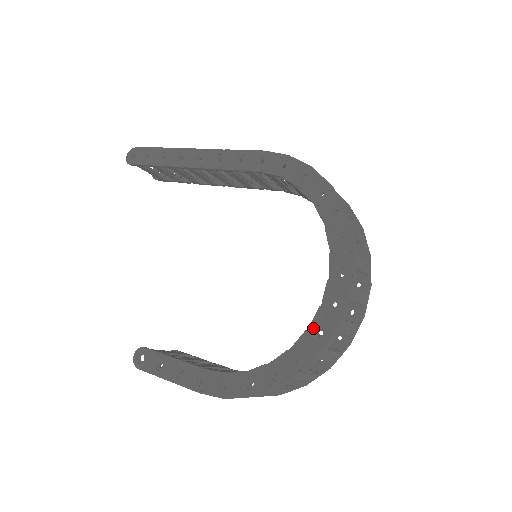
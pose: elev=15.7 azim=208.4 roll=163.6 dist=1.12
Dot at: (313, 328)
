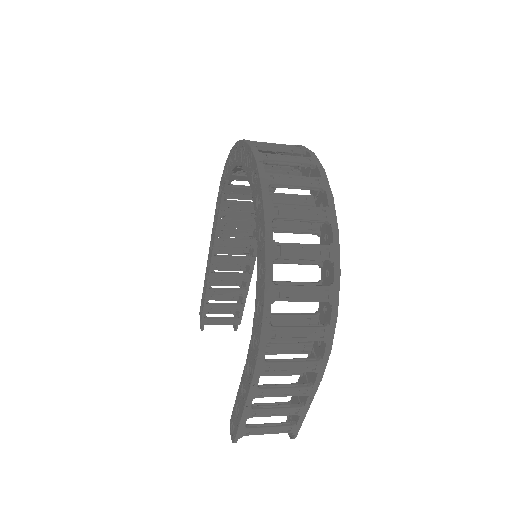
Dot at: (255, 208)
